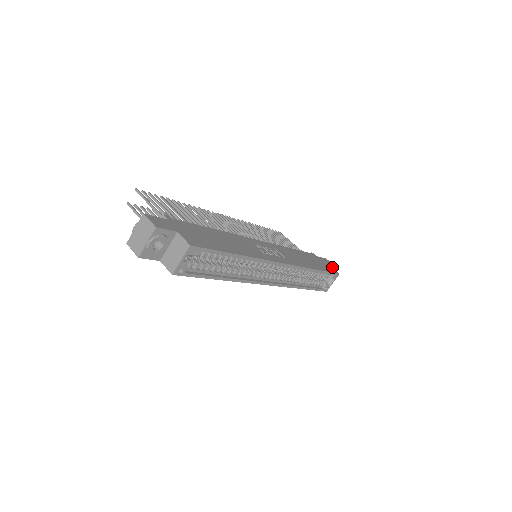
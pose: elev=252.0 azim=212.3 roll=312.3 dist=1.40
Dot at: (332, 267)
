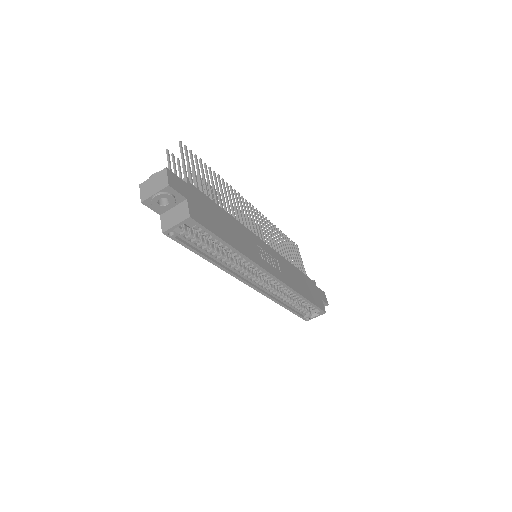
Dot at: (324, 303)
